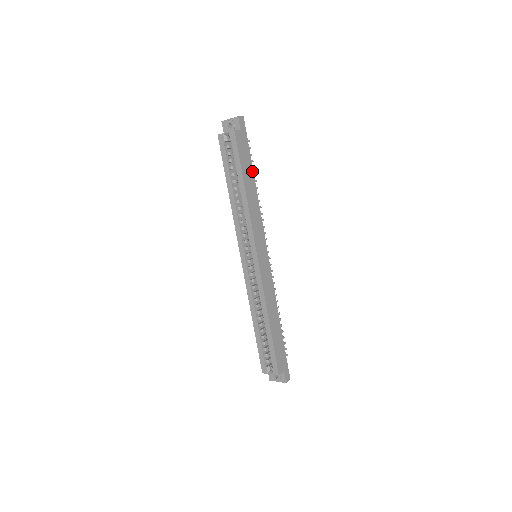
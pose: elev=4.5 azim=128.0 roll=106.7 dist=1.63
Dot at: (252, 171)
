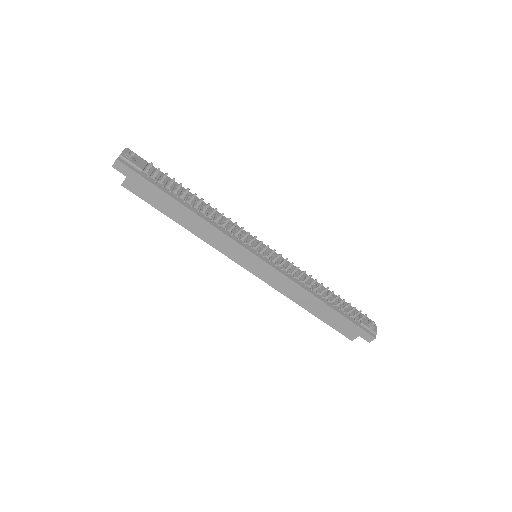
Dot at: (175, 201)
